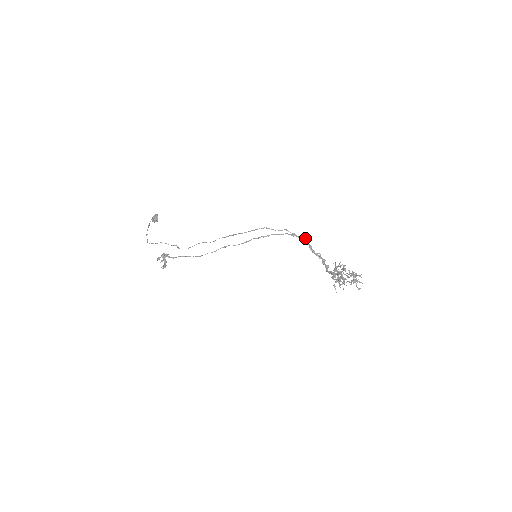
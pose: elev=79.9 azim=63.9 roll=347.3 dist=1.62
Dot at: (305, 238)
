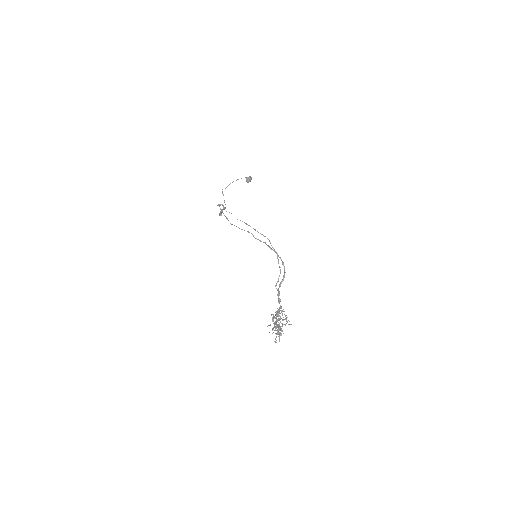
Dot at: occluded
